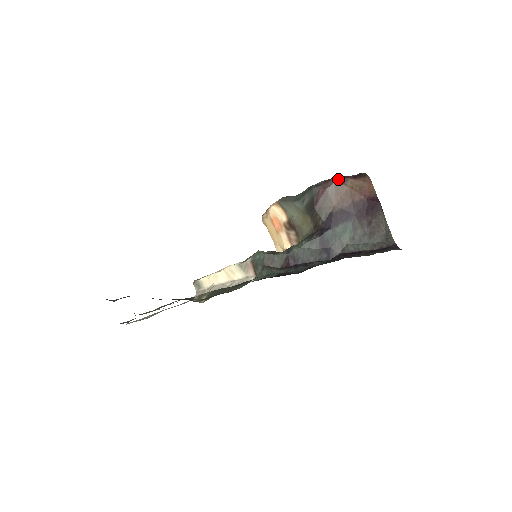
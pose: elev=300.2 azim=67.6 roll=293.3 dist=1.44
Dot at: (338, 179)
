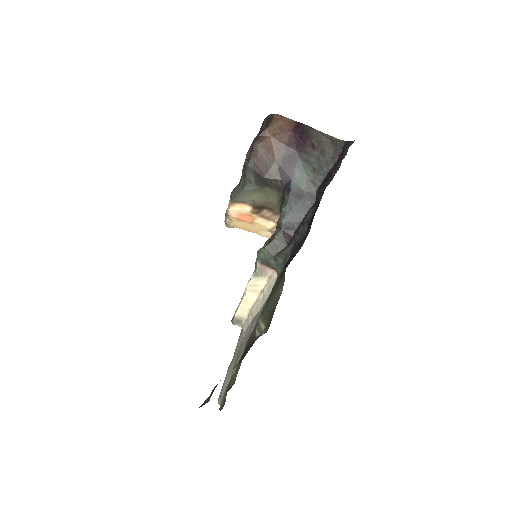
Dot at: (258, 139)
